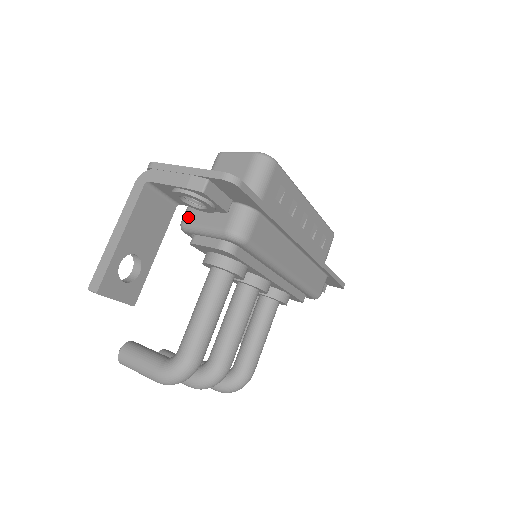
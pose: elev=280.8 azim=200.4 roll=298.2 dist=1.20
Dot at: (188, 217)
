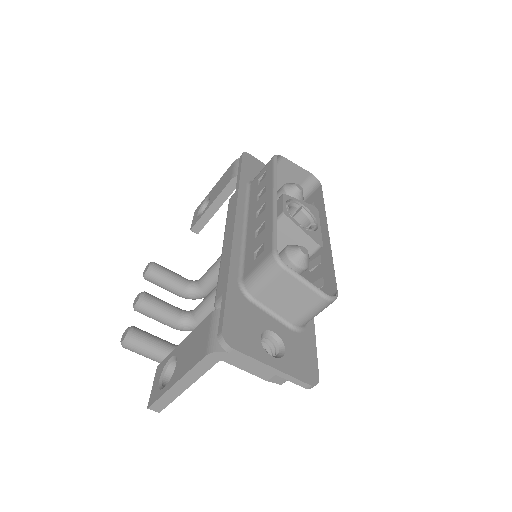
Dot at: occluded
